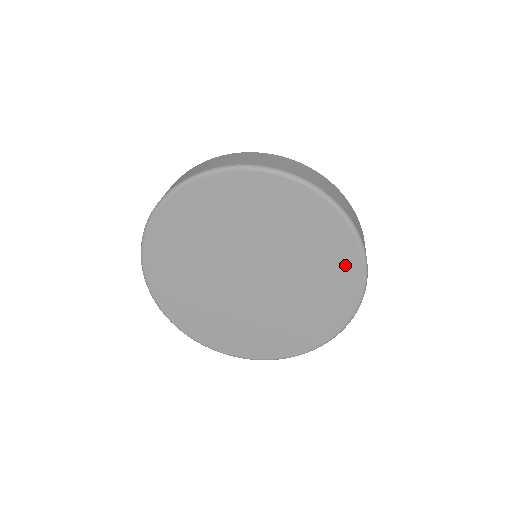
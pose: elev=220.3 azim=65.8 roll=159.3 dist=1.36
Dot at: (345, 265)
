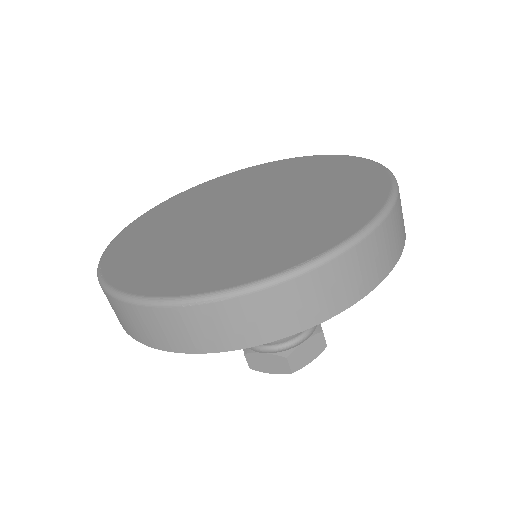
Dot at: (365, 180)
